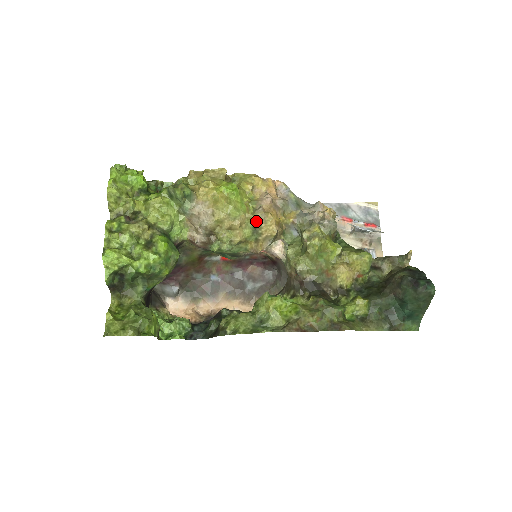
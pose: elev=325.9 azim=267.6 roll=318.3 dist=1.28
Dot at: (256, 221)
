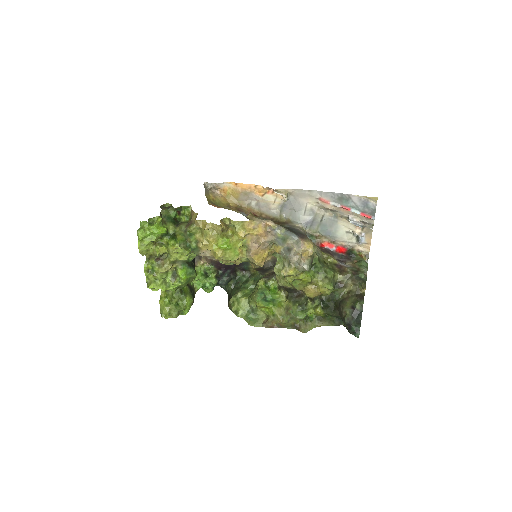
Dot at: (248, 258)
